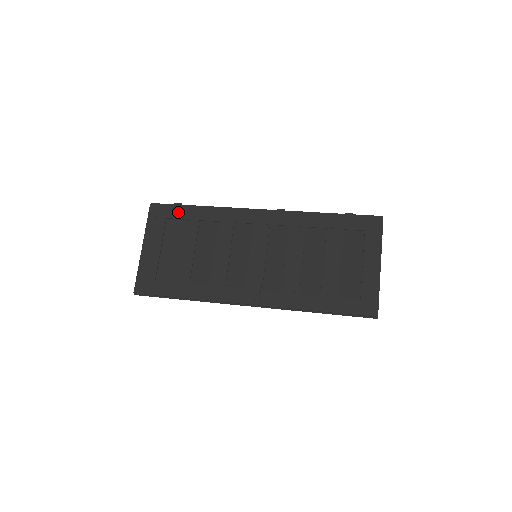
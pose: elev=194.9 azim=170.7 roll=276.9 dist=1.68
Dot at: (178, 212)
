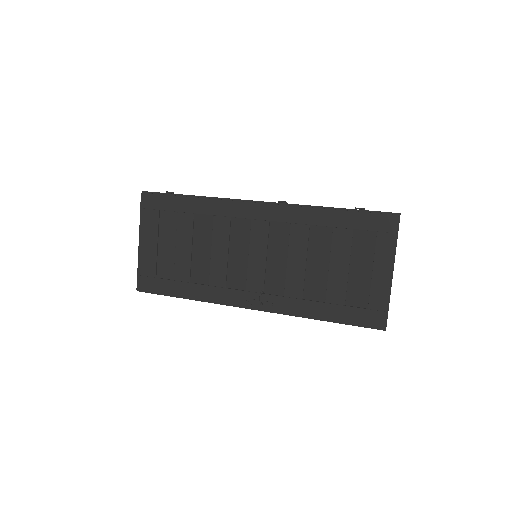
Dot at: (171, 203)
